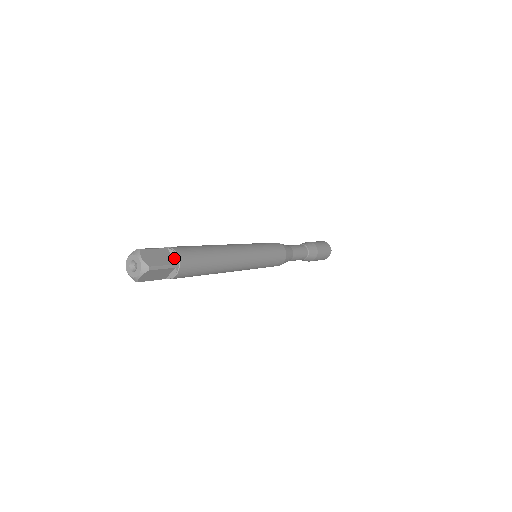
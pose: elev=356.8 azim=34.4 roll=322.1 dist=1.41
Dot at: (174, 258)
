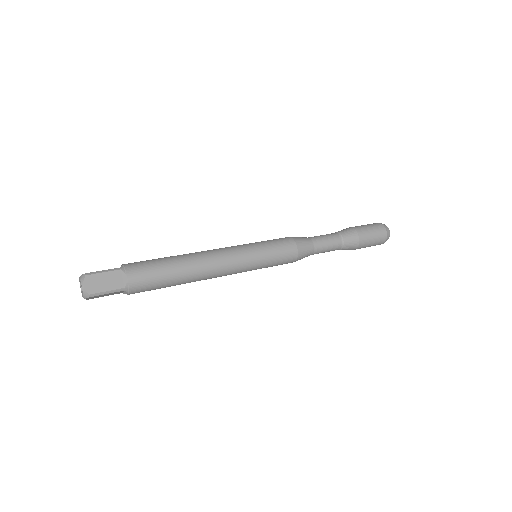
Dot at: (124, 281)
